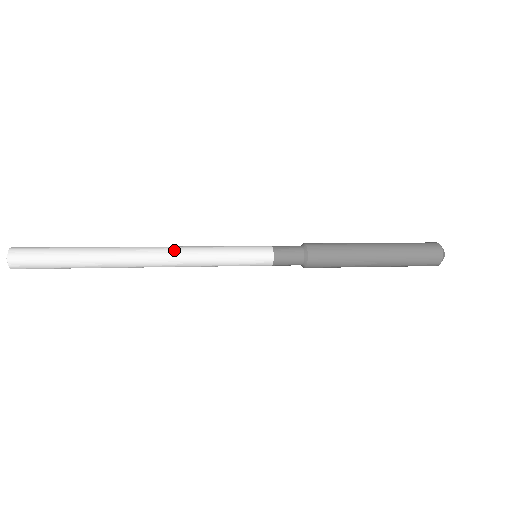
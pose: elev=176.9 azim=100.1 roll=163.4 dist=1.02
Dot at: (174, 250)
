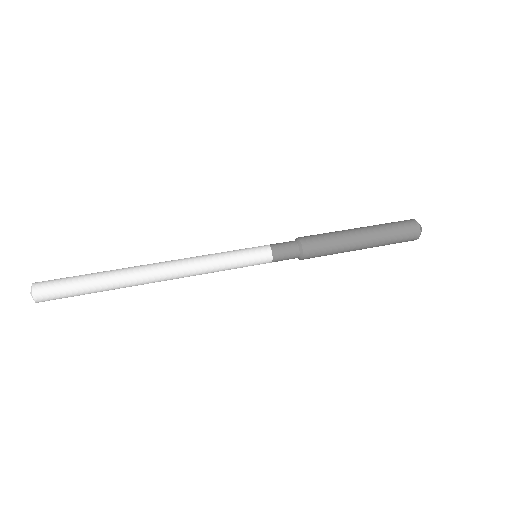
Dot at: (184, 271)
